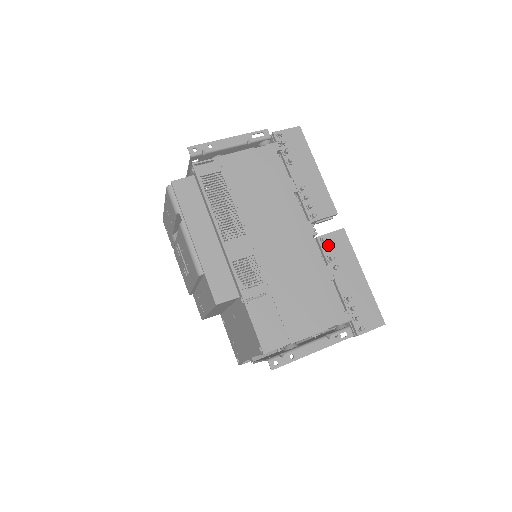
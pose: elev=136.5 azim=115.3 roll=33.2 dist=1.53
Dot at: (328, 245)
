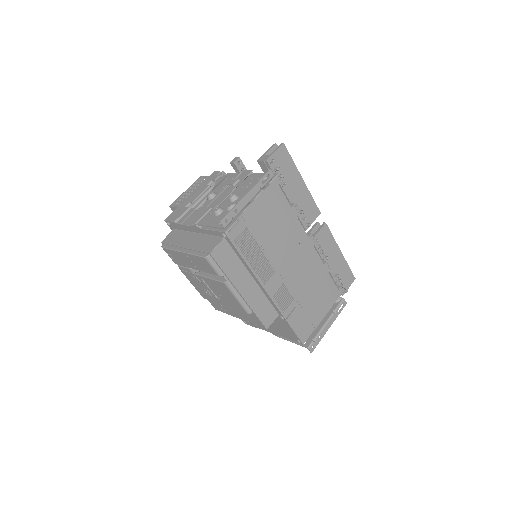
Dot at: (319, 242)
